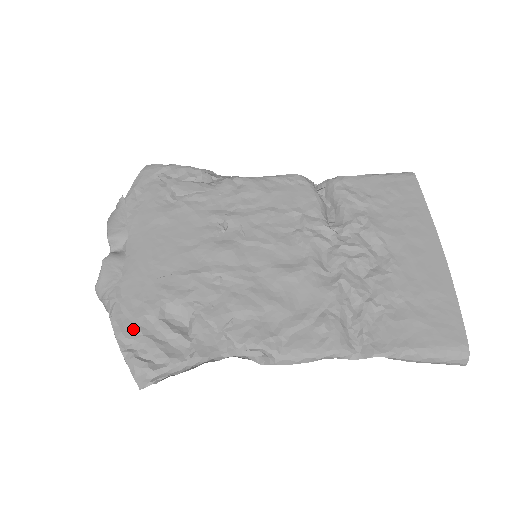
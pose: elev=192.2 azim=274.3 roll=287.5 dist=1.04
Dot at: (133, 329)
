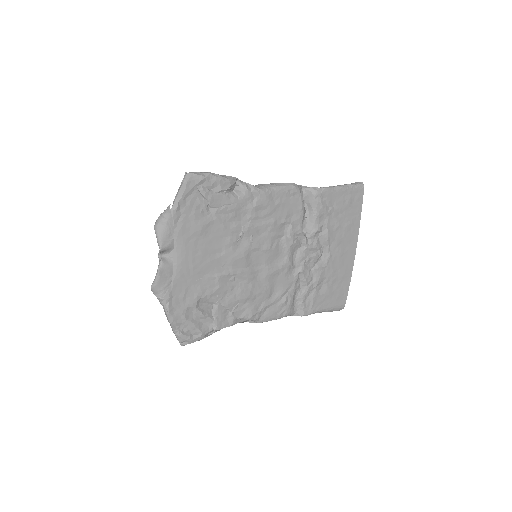
Dot at: (180, 317)
